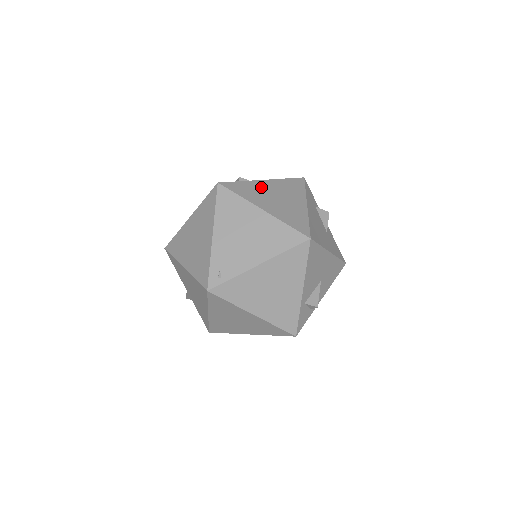
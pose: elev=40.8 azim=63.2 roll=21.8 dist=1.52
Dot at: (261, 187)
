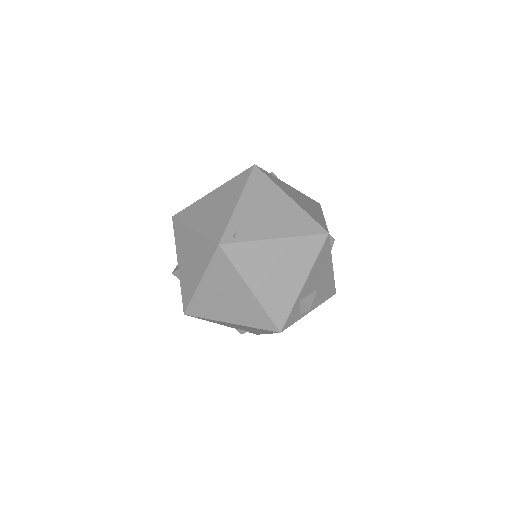
Dot at: (288, 187)
